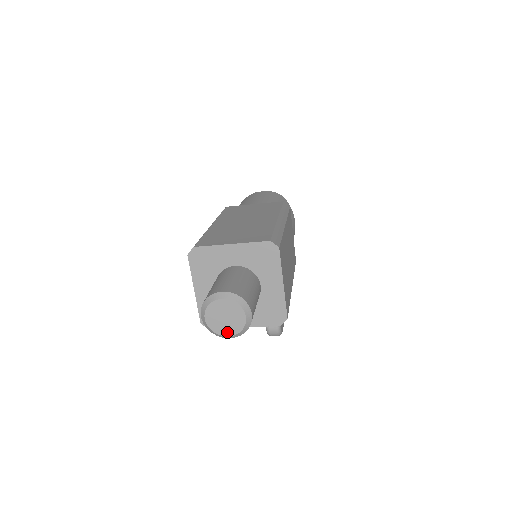
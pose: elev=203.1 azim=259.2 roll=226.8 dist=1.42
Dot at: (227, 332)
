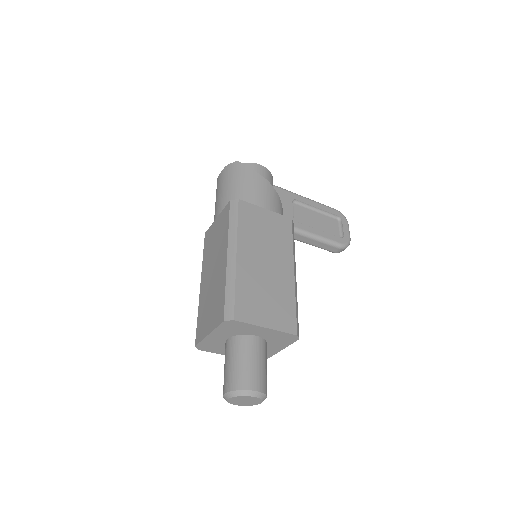
Dot at: (256, 403)
